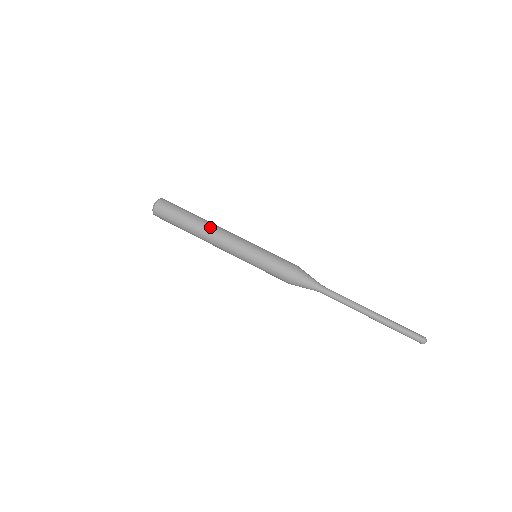
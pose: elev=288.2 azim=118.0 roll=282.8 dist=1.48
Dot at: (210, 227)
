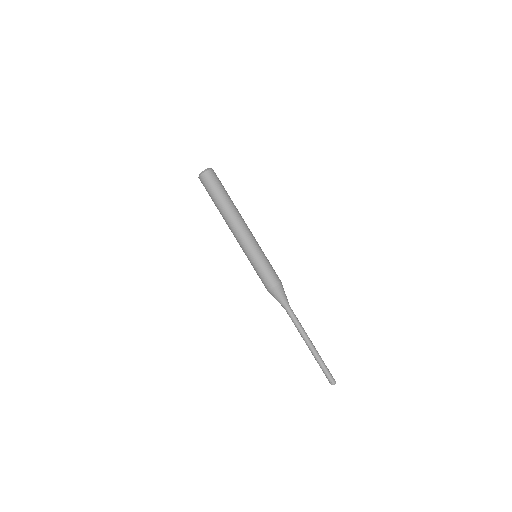
Dot at: (237, 214)
